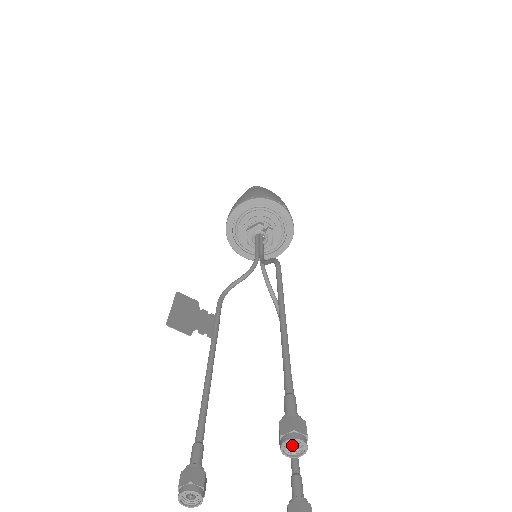
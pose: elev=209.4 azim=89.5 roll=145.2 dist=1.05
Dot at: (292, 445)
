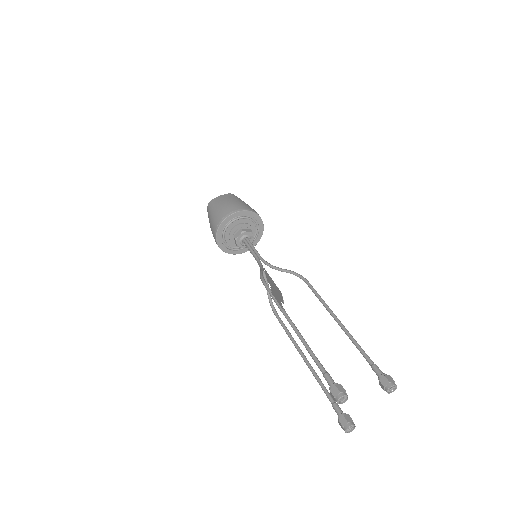
Dot at: (391, 388)
